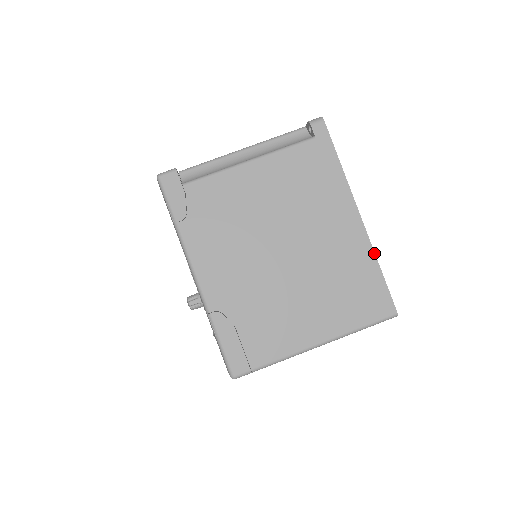
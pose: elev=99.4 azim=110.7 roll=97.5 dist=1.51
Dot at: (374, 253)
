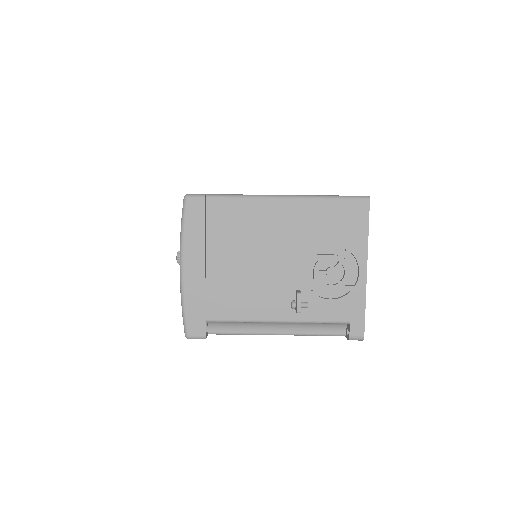
Dot at: occluded
